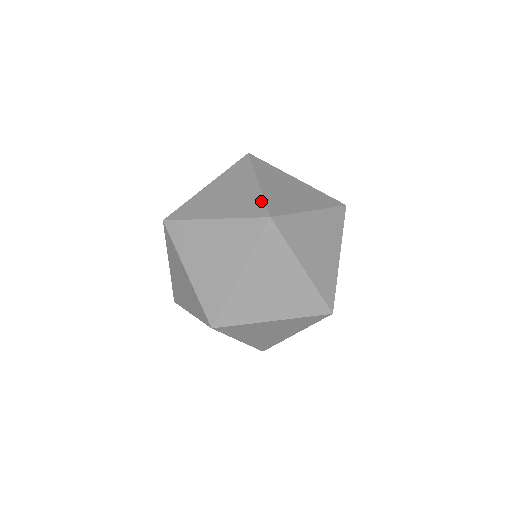
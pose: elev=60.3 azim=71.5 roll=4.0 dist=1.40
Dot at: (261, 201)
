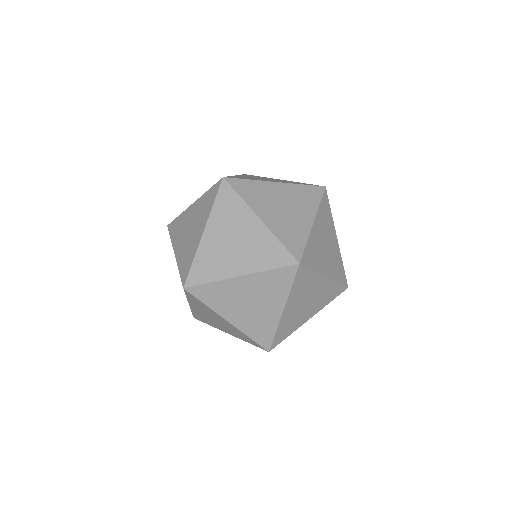
Dot at: occluded
